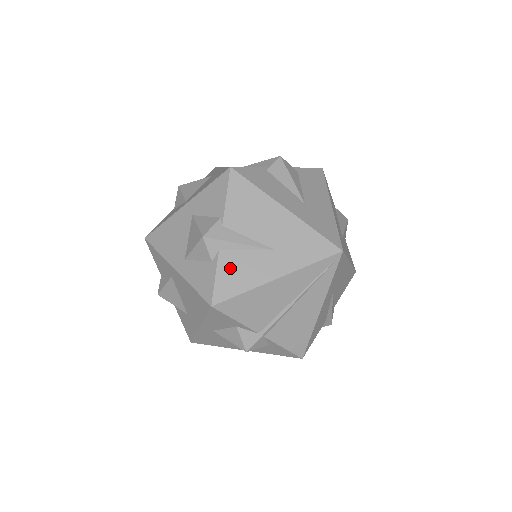
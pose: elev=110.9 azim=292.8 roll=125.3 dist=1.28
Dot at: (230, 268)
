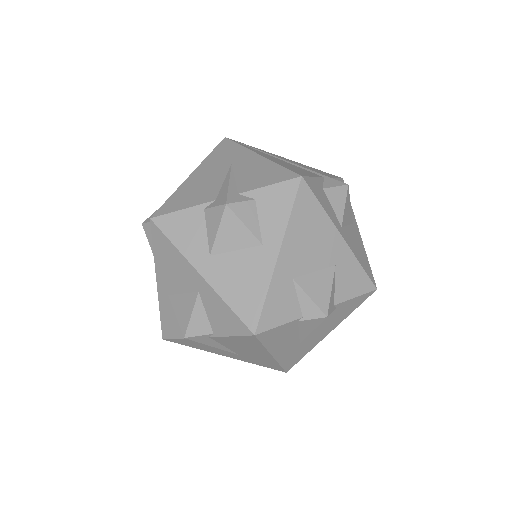
Dot at: (194, 343)
